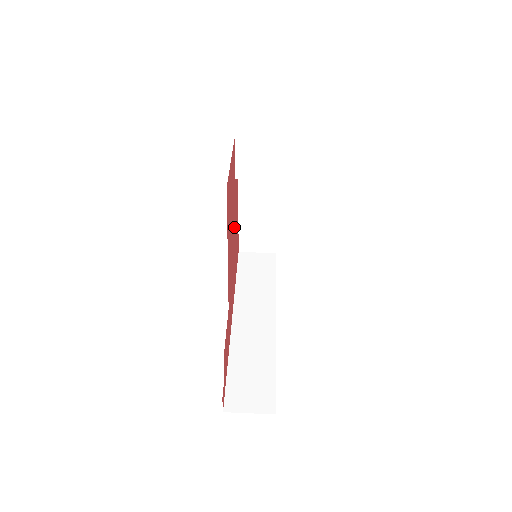
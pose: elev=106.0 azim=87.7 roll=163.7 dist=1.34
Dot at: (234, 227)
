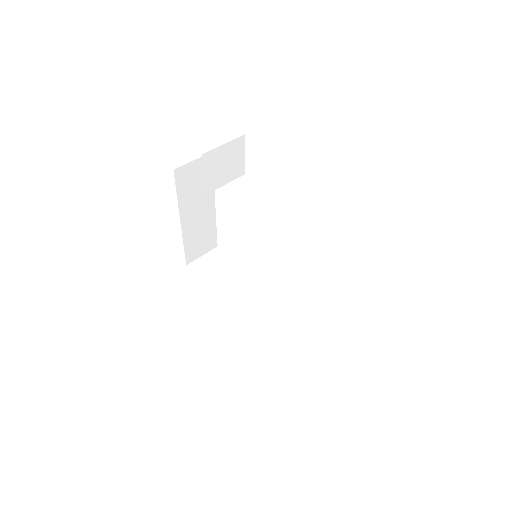
Dot at: occluded
